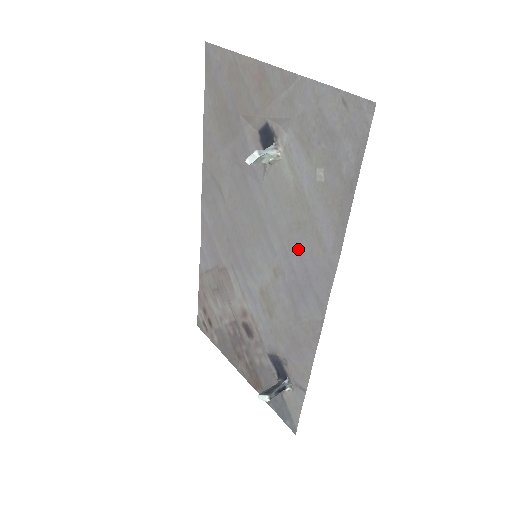
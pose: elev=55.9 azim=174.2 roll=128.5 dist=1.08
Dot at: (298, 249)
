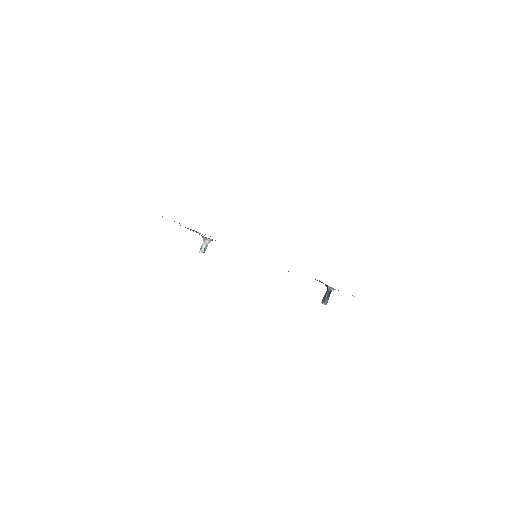
Dot at: occluded
